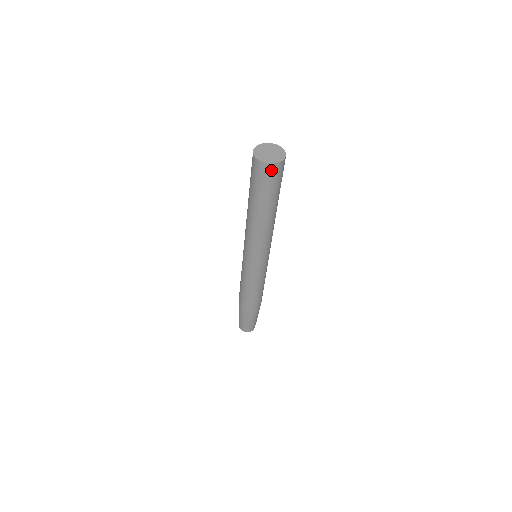
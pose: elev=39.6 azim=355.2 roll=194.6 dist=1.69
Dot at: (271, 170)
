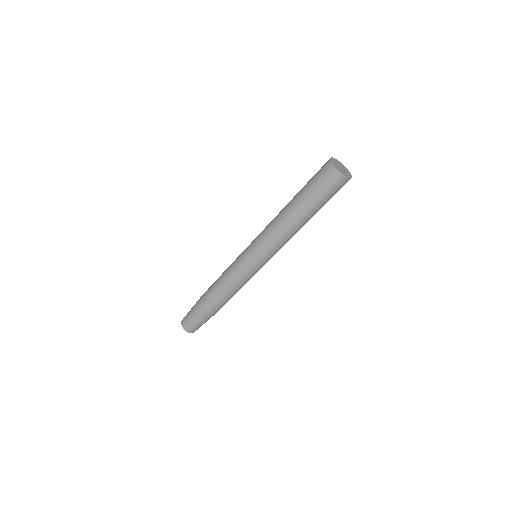
Dot at: (344, 183)
